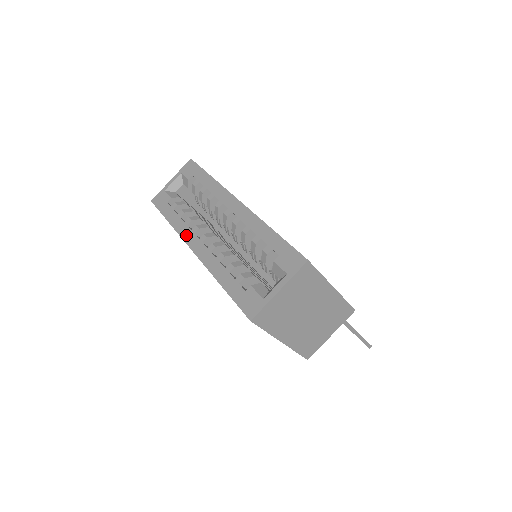
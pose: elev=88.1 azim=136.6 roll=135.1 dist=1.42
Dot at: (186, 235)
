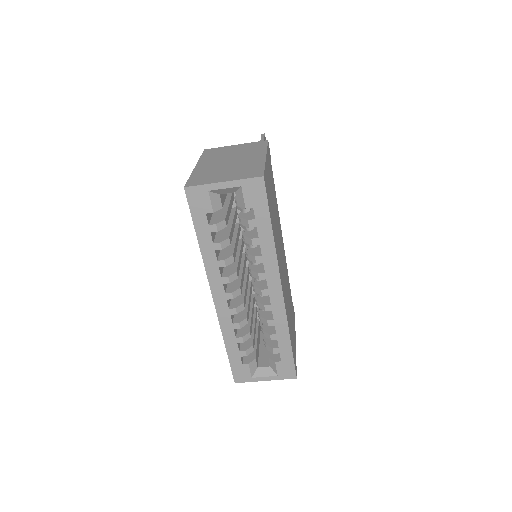
Dot at: (213, 278)
